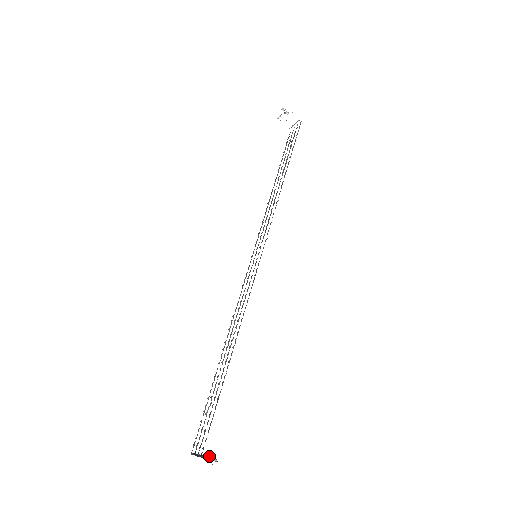
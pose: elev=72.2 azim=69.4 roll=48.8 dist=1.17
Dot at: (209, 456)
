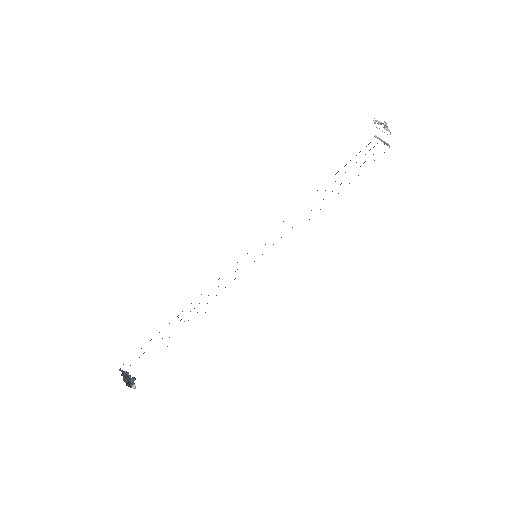
Dot at: (131, 379)
